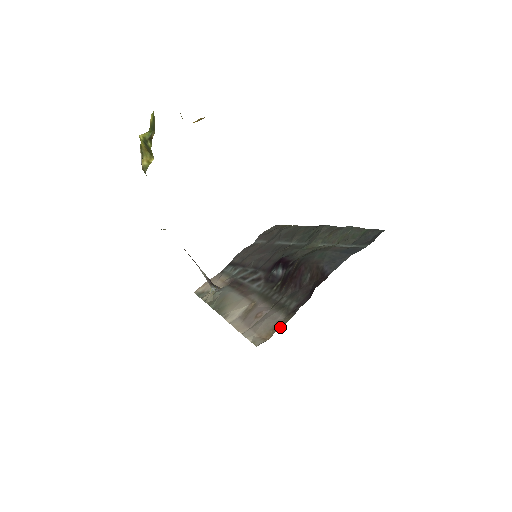
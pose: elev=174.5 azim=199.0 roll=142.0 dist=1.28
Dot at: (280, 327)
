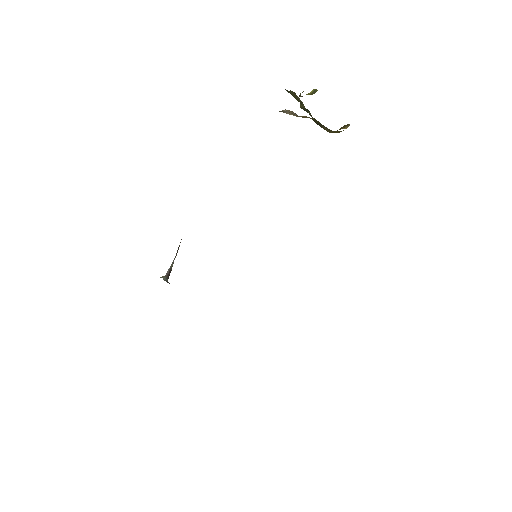
Dot at: occluded
